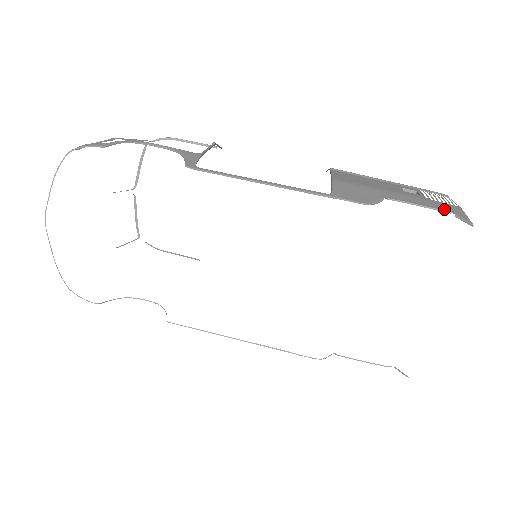
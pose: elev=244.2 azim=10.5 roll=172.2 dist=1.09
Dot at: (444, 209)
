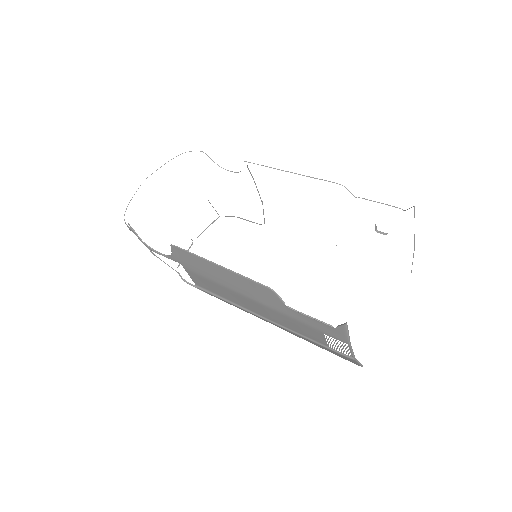
Dot at: occluded
